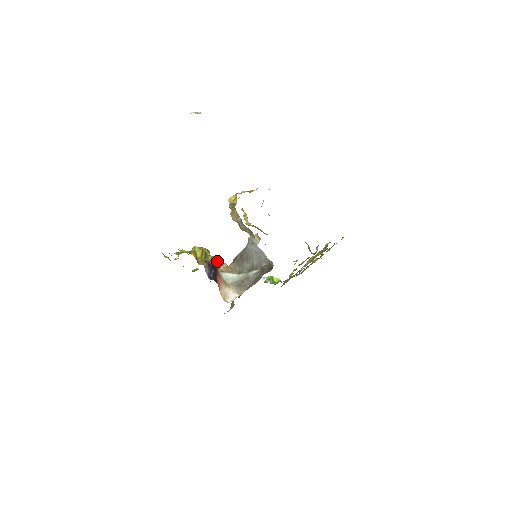
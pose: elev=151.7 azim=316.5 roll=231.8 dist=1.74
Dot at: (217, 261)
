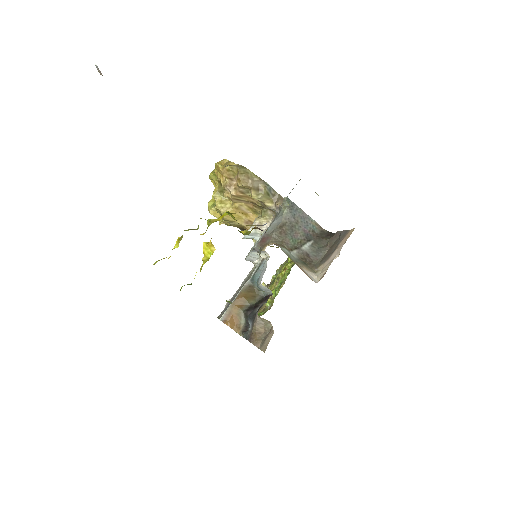
Dot at: occluded
